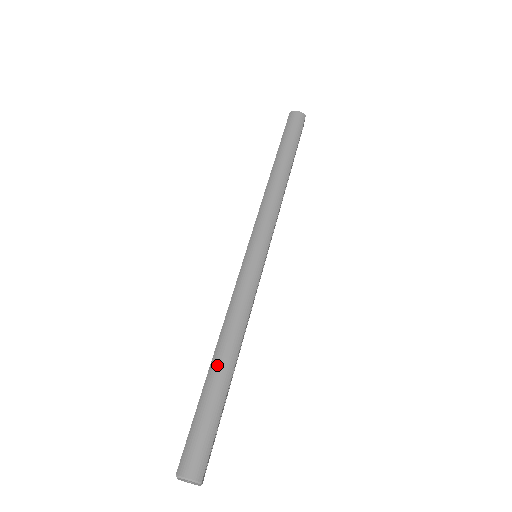
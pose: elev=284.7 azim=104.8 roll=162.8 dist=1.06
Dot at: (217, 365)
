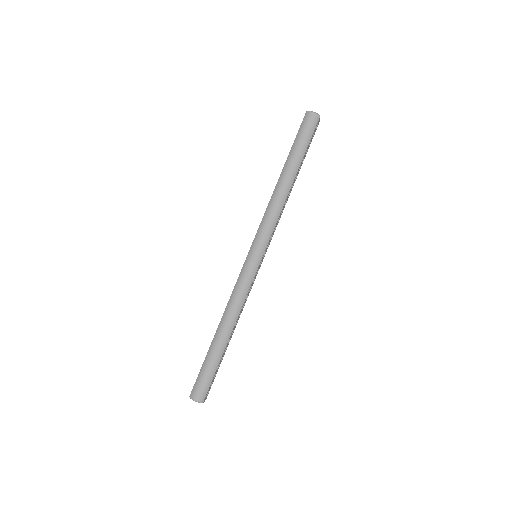
Dot at: (217, 338)
